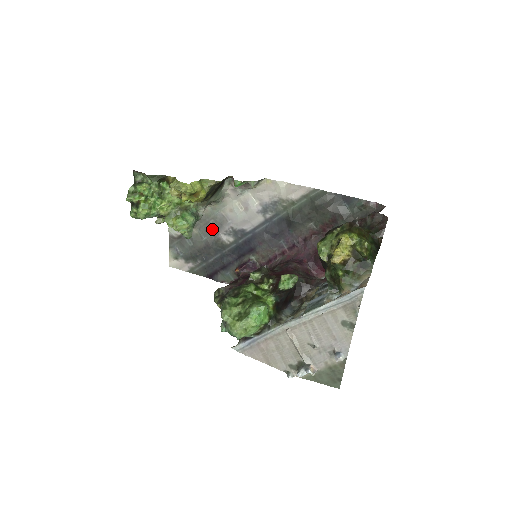
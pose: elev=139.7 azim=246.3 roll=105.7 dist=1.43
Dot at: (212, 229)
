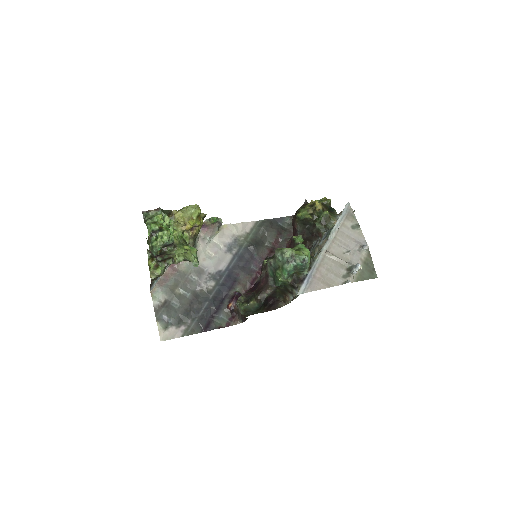
Dot at: (193, 283)
